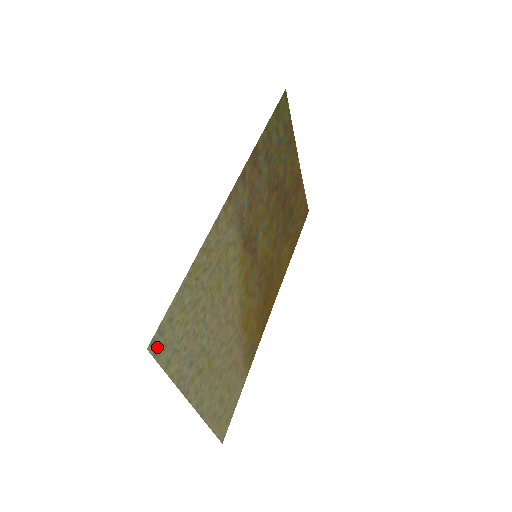
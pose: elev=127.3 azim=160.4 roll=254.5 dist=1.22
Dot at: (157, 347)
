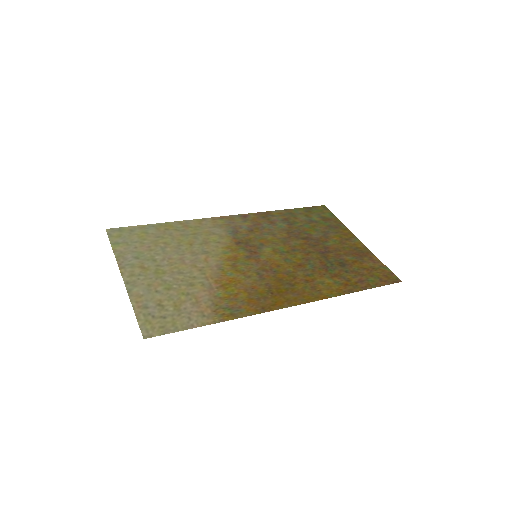
Dot at: (113, 233)
